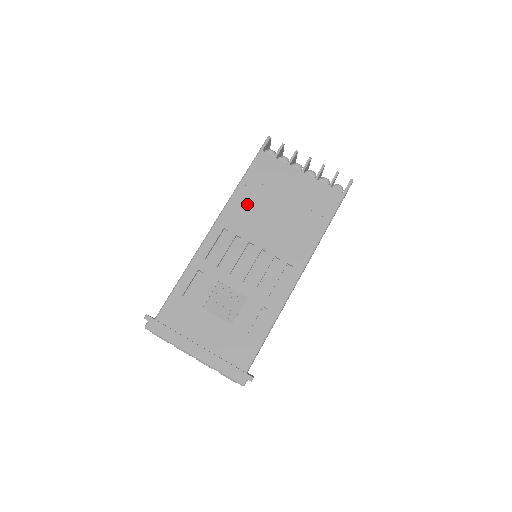
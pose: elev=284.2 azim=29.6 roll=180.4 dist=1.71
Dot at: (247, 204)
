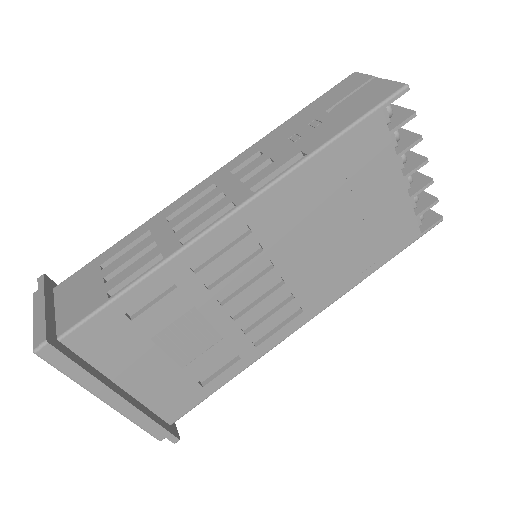
Dot at: (304, 197)
